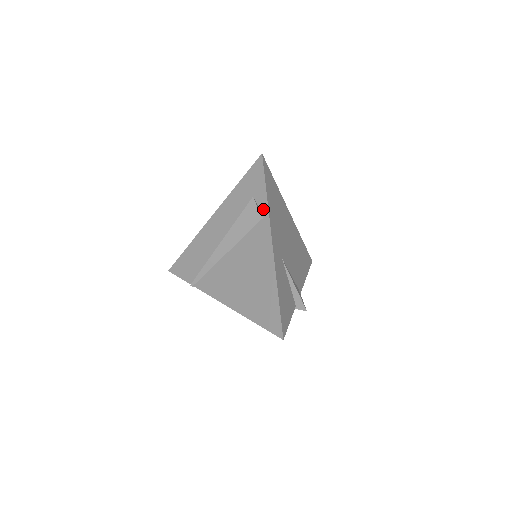
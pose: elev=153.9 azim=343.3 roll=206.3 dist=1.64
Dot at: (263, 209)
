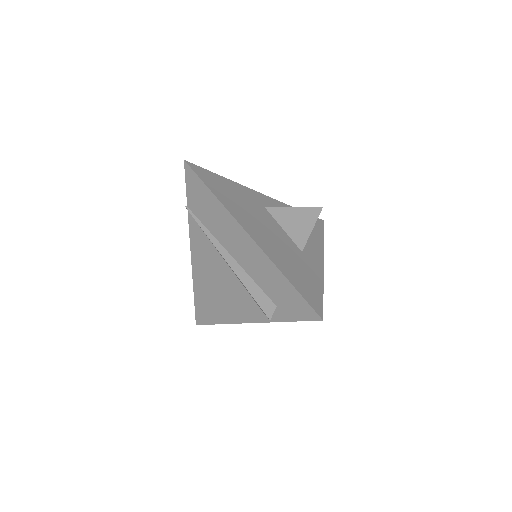
Dot at: (272, 316)
